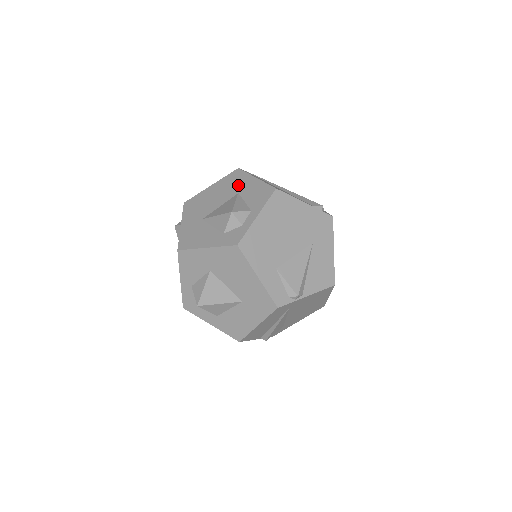
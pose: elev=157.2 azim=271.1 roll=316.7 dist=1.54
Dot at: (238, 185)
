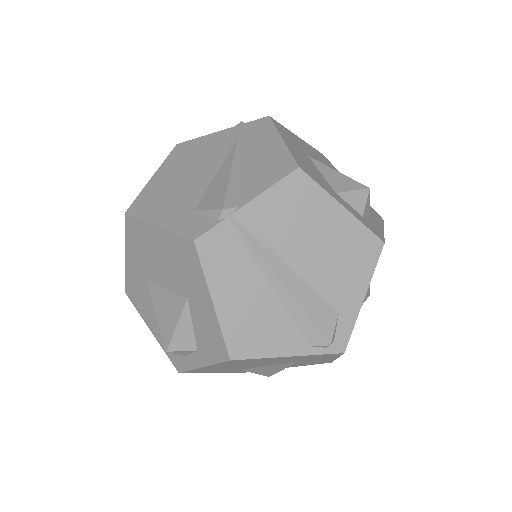
Dot at: (188, 282)
